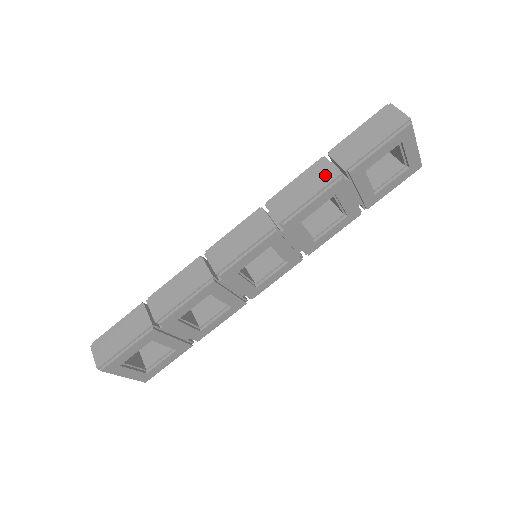
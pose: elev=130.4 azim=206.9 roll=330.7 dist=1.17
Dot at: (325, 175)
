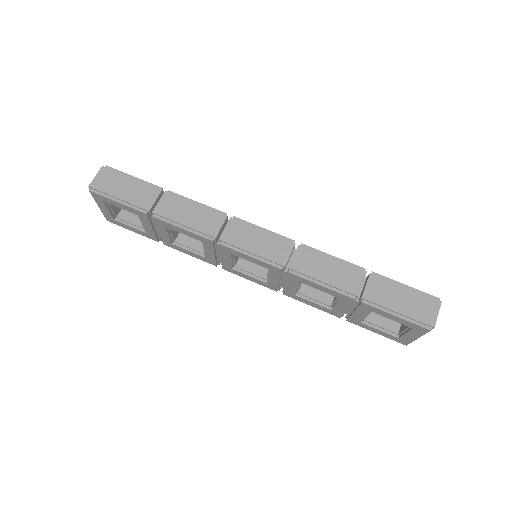
Dot at: (350, 282)
